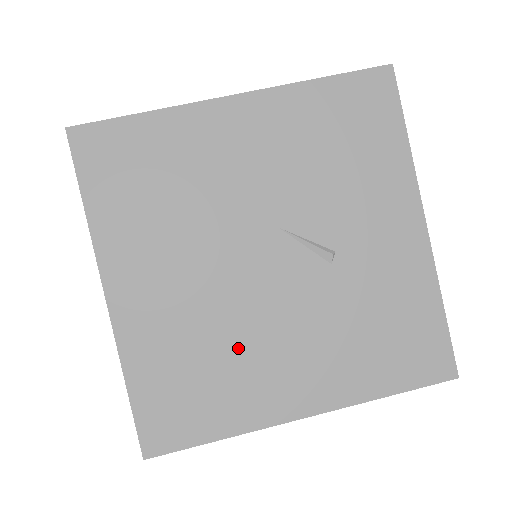
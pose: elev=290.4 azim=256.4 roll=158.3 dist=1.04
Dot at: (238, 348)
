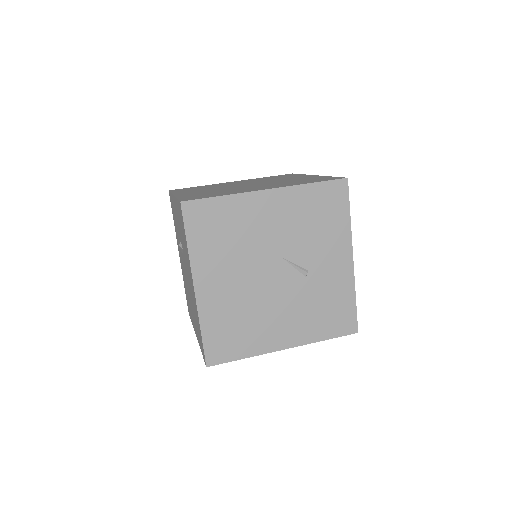
Dot at: (257, 316)
